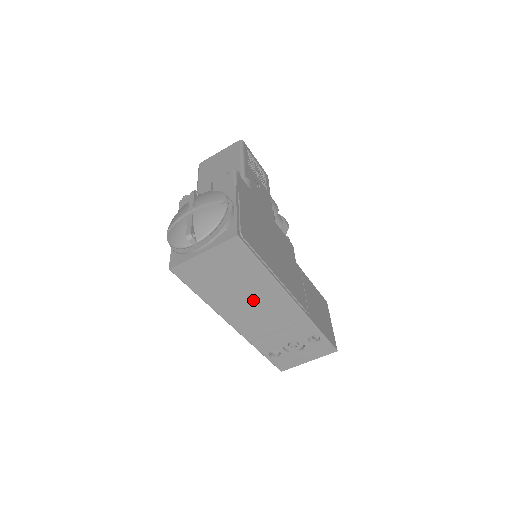
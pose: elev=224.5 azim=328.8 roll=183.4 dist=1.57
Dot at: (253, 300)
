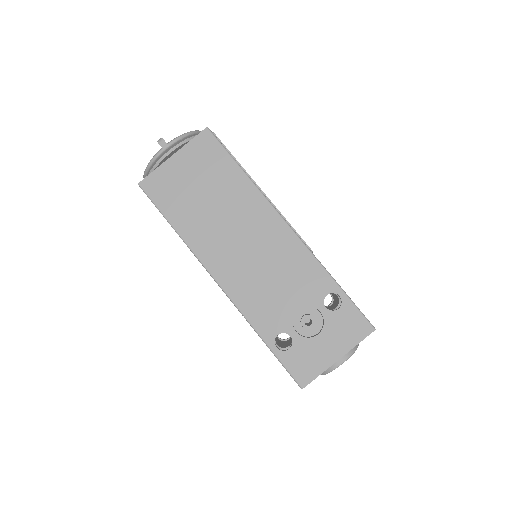
Dot at: (237, 227)
